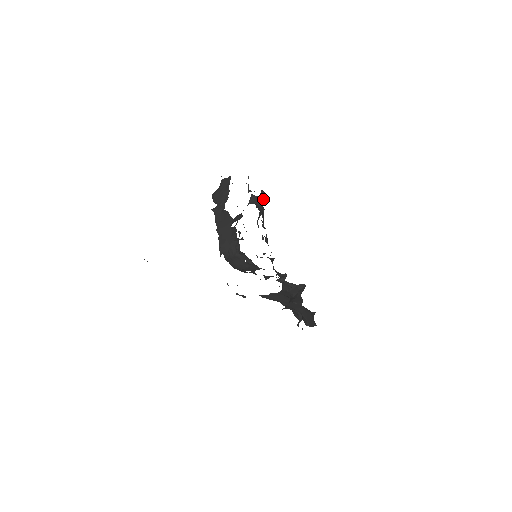
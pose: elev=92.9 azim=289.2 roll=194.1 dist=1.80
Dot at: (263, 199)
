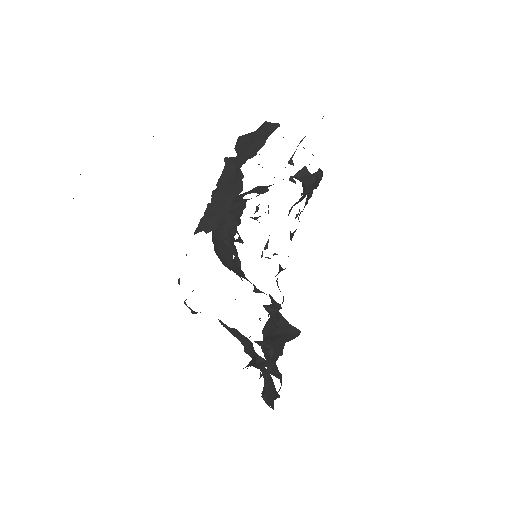
Dot at: (316, 181)
